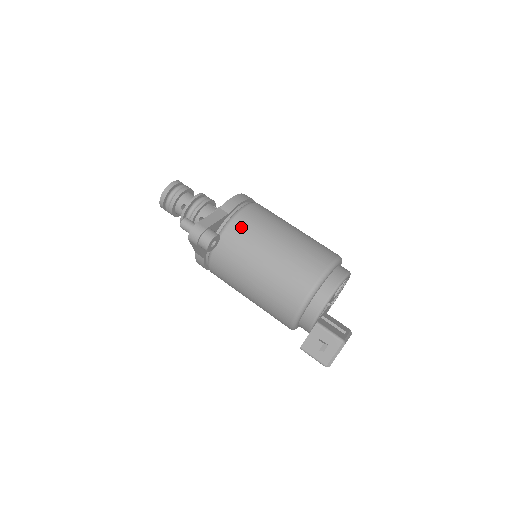
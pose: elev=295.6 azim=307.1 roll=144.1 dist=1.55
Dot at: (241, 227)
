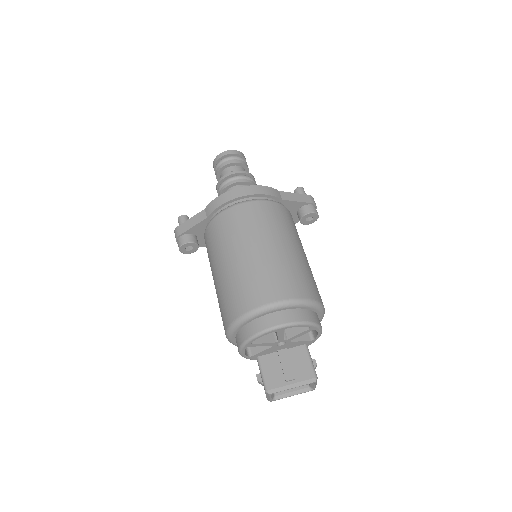
Dot at: (209, 237)
